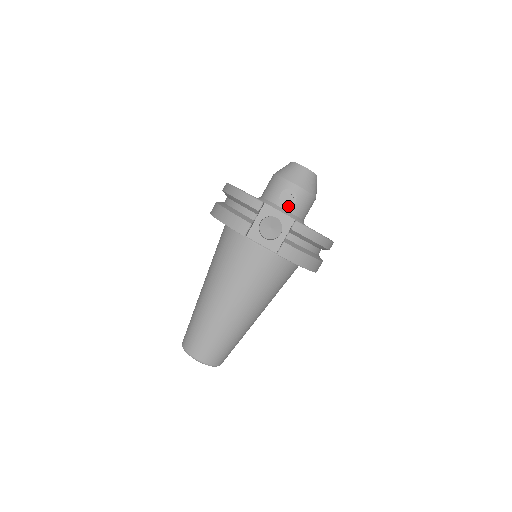
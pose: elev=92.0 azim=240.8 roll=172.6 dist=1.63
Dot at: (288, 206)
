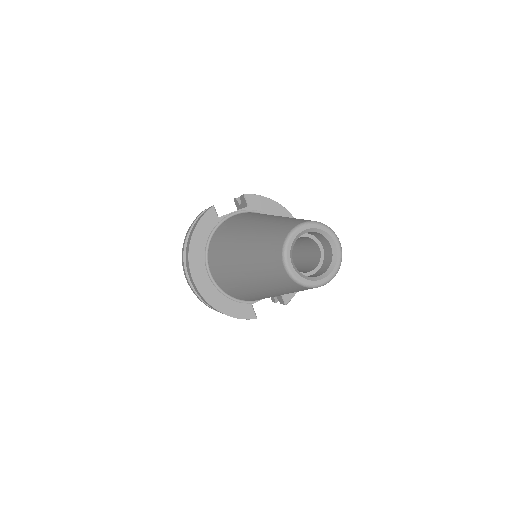
Dot at: occluded
